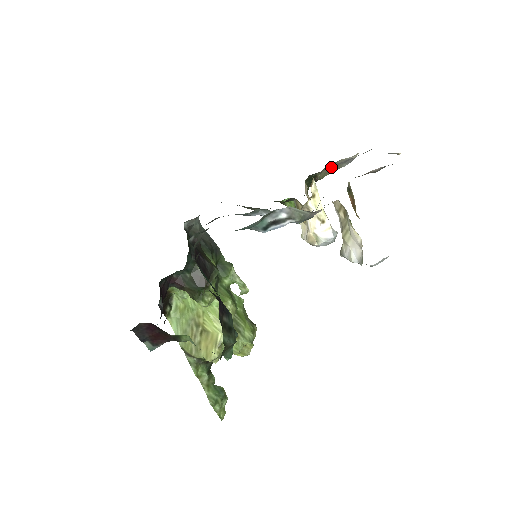
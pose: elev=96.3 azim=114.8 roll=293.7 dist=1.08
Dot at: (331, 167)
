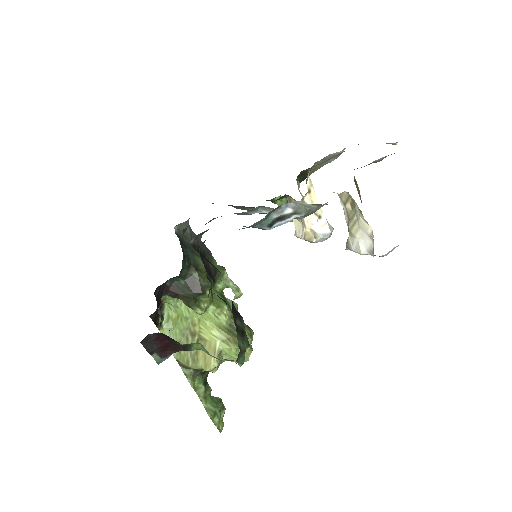
Dot at: (324, 161)
